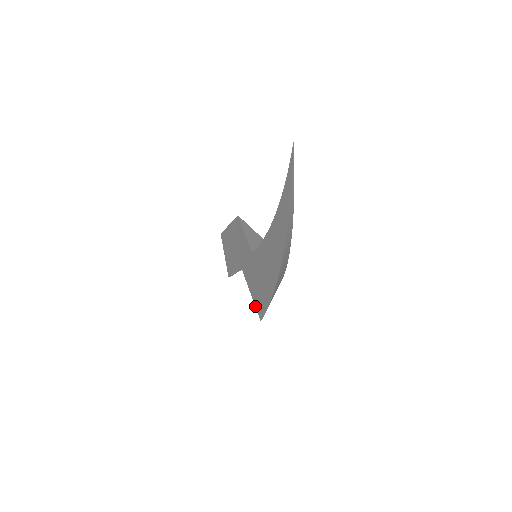
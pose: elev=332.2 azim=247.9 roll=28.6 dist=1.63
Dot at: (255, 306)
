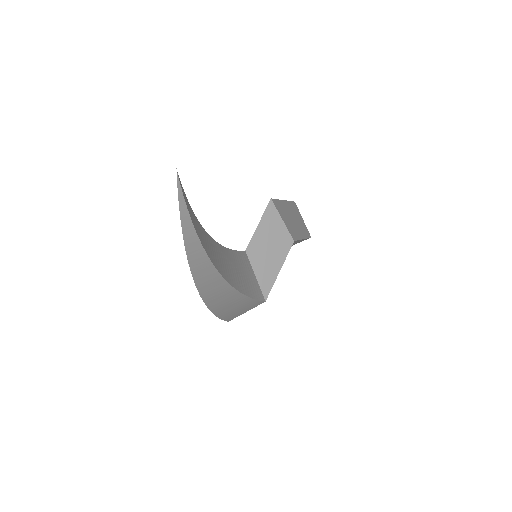
Dot at: occluded
